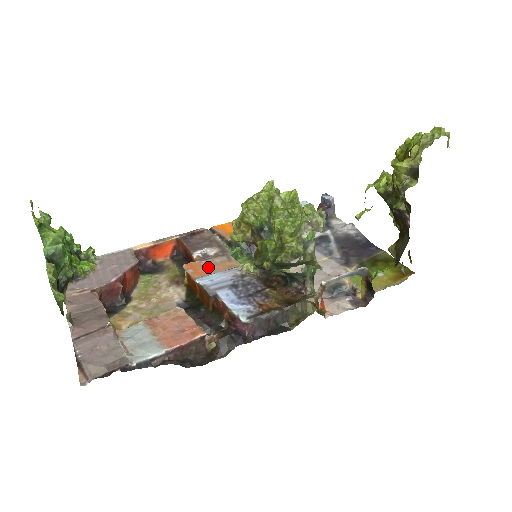
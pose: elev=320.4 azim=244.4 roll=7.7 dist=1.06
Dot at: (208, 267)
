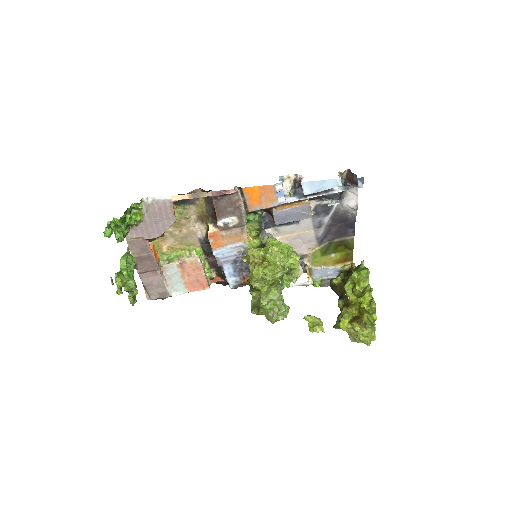
Dot at: (225, 238)
